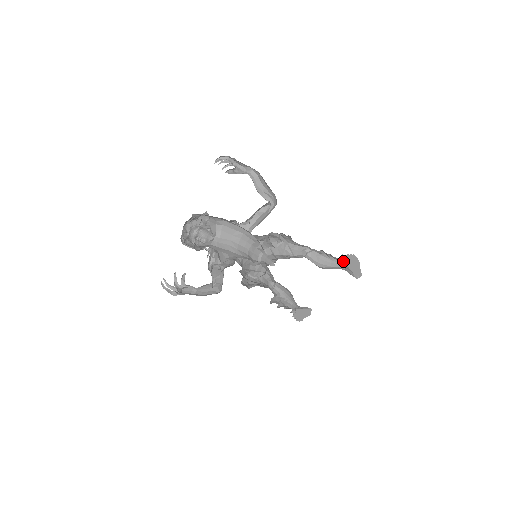
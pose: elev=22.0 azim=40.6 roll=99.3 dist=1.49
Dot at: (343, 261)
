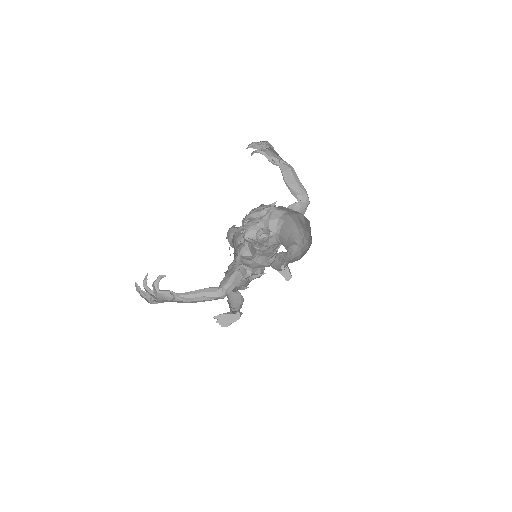
Dot at: occluded
